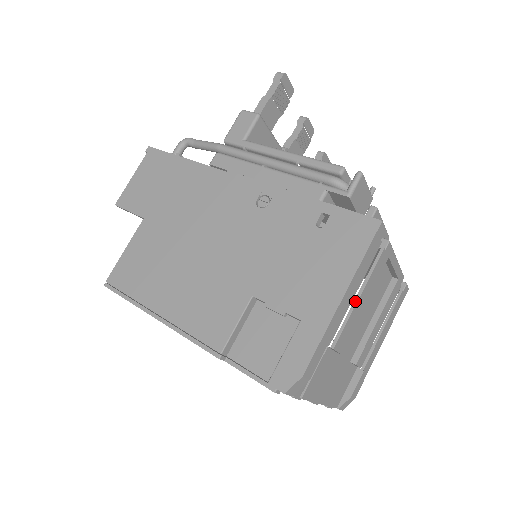
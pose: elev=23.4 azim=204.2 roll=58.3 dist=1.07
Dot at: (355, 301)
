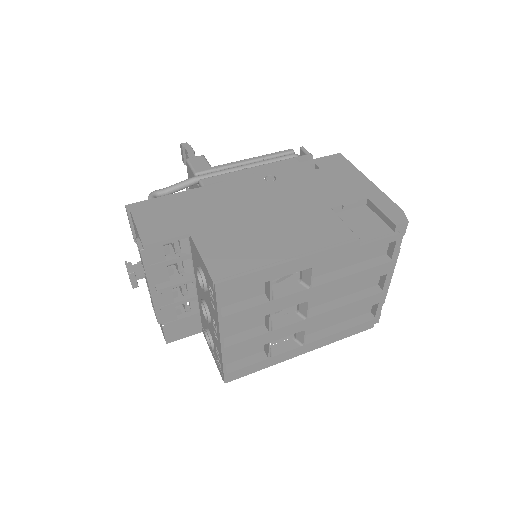
Dot at: occluded
